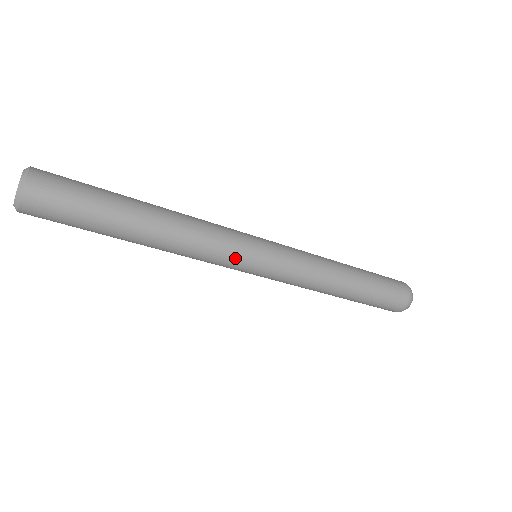
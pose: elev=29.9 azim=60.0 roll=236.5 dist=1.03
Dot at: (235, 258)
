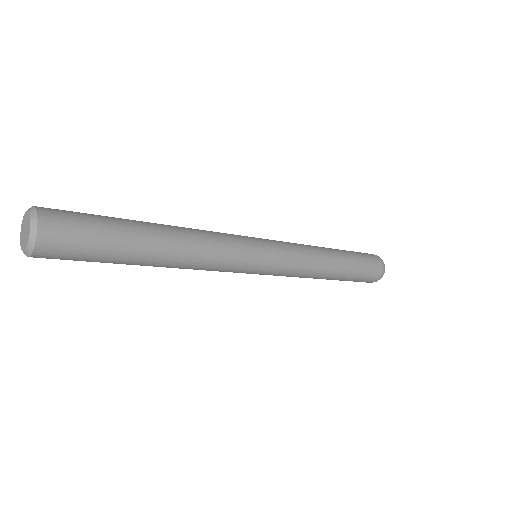
Dot at: (237, 271)
